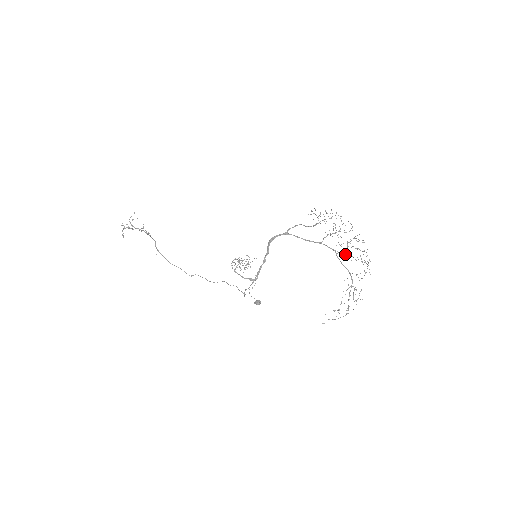
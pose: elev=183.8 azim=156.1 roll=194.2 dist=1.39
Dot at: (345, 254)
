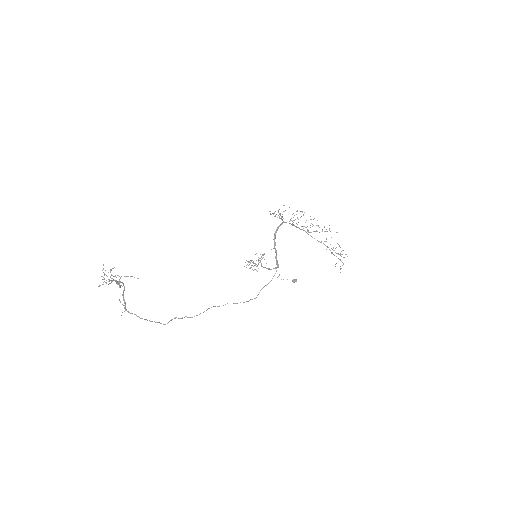
Dot at: (309, 232)
